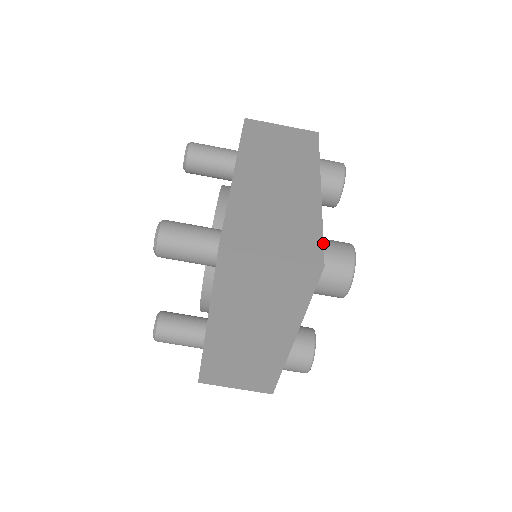
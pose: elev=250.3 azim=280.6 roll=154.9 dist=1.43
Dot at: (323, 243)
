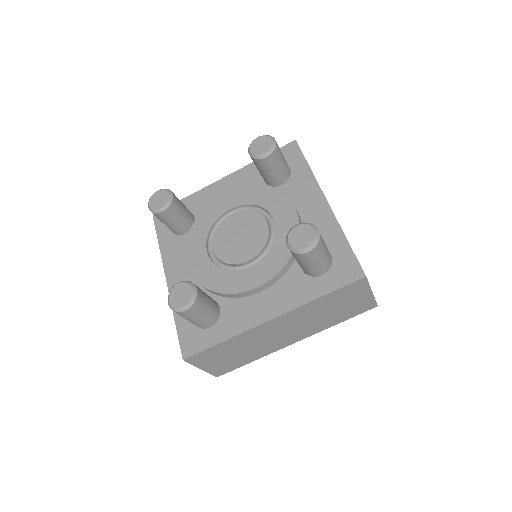
Dot at: occluded
